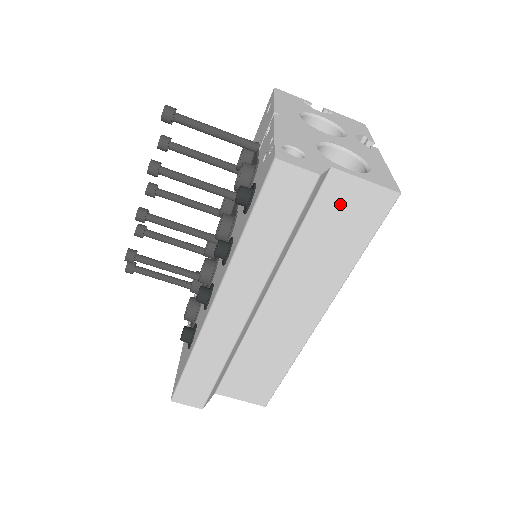
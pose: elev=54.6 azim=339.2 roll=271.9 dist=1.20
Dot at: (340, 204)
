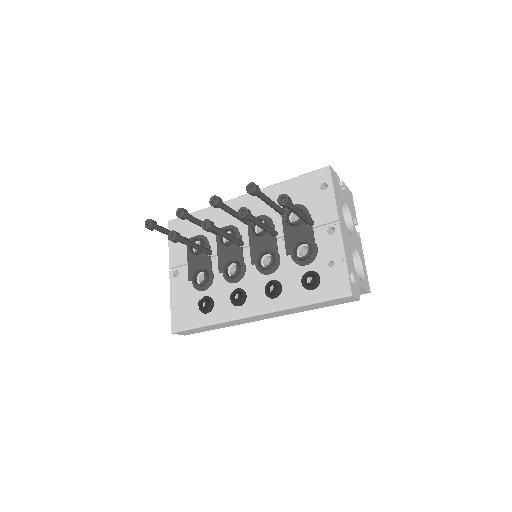
Dot at: occluded
